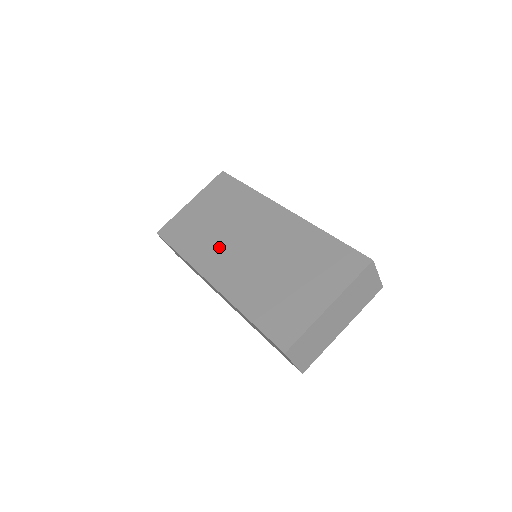
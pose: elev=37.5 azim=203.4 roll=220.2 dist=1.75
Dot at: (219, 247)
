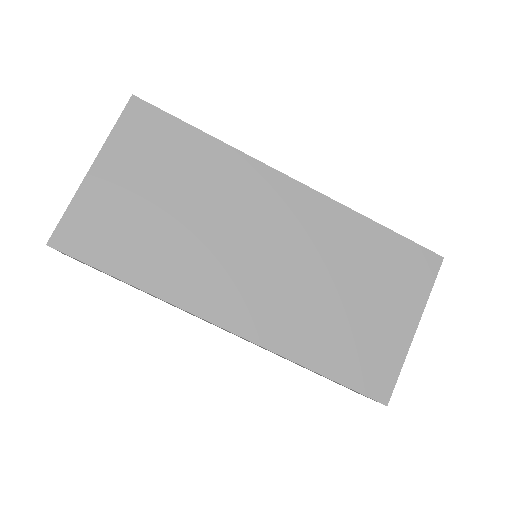
Dot at: (211, 262)
